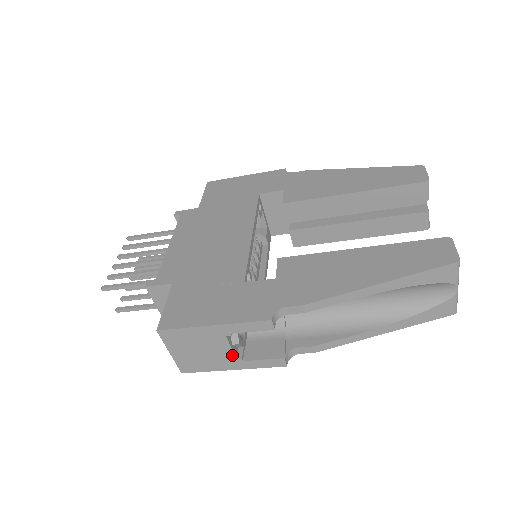
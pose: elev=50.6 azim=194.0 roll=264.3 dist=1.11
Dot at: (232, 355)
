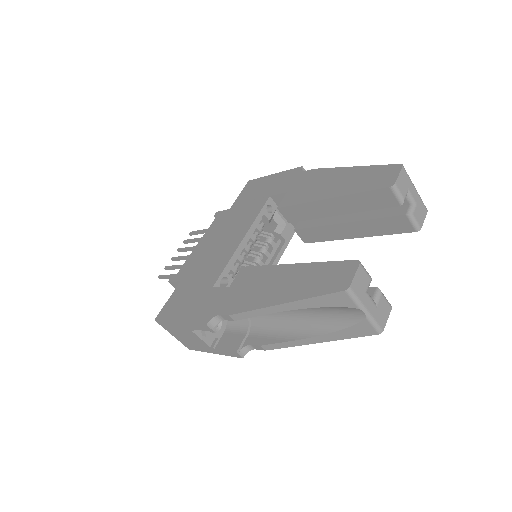
Dot at: (205, 344)
